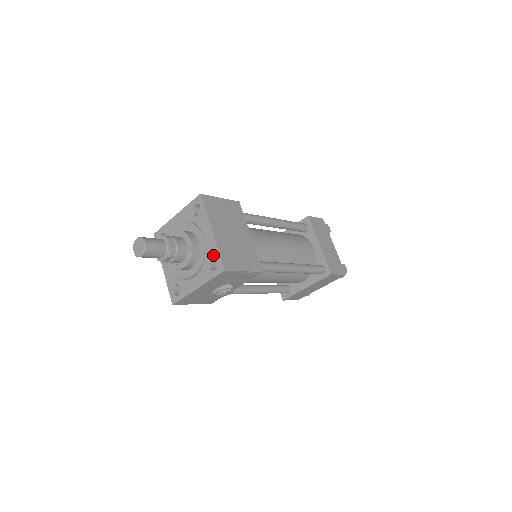
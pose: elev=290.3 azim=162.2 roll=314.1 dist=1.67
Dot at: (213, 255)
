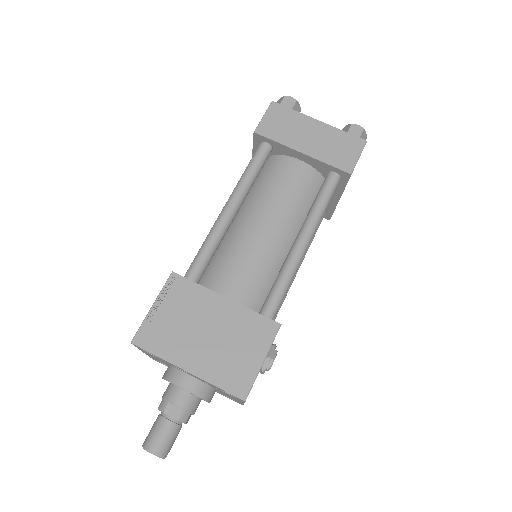
Dot at: occluded
